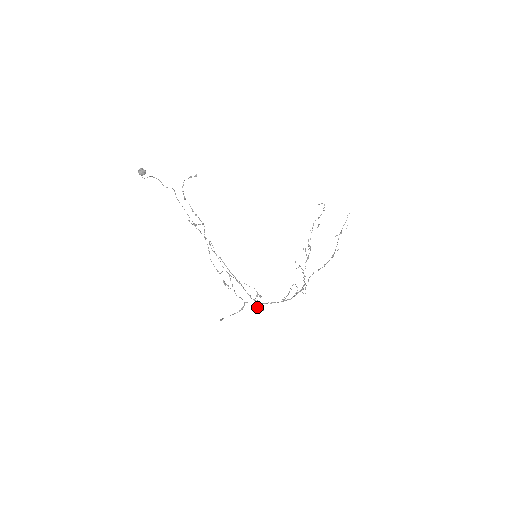
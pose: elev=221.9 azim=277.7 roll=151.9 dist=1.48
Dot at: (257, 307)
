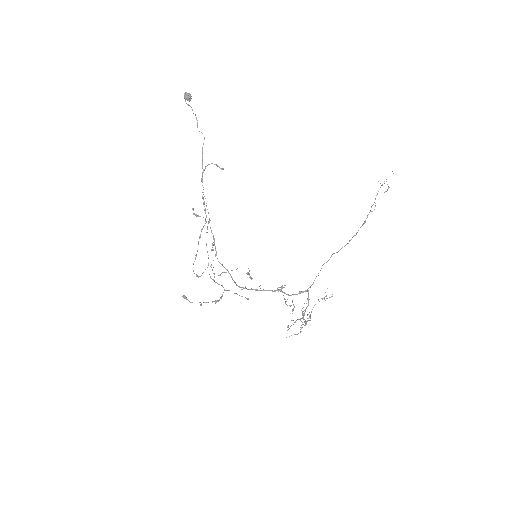
Dot at: occluded
